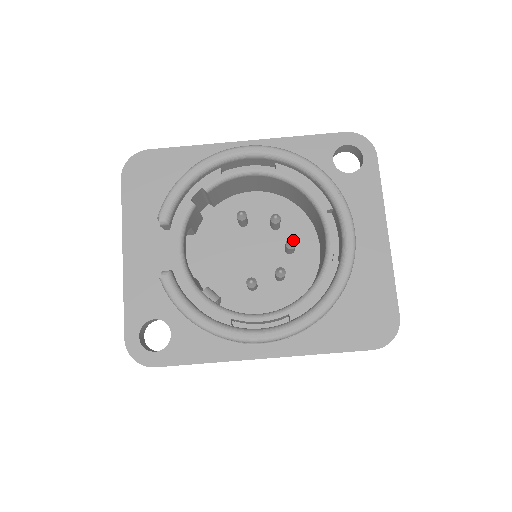
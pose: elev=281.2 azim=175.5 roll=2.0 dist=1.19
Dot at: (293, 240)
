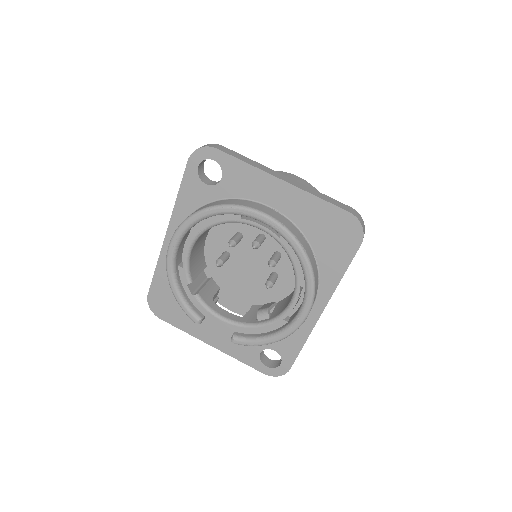
Dot at: (253, 242)
